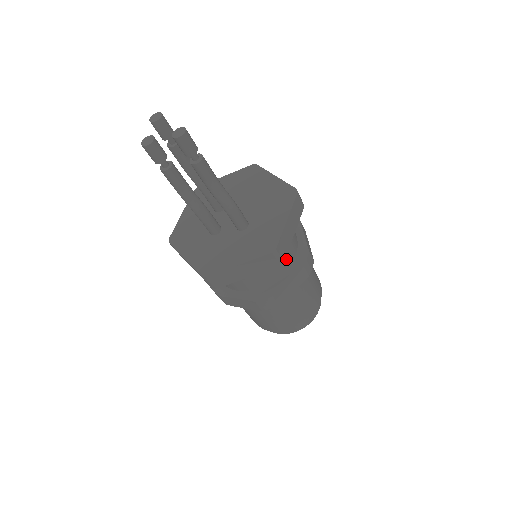
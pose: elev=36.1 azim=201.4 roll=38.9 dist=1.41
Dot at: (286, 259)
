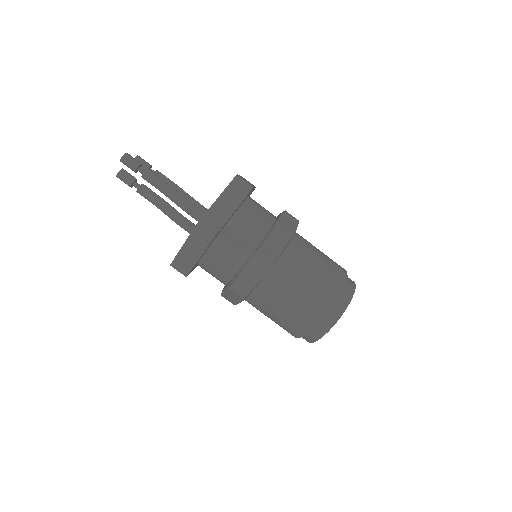
Dot at: (246, 241)
